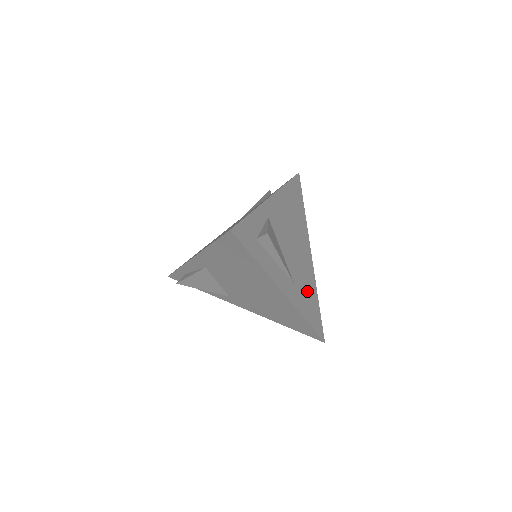
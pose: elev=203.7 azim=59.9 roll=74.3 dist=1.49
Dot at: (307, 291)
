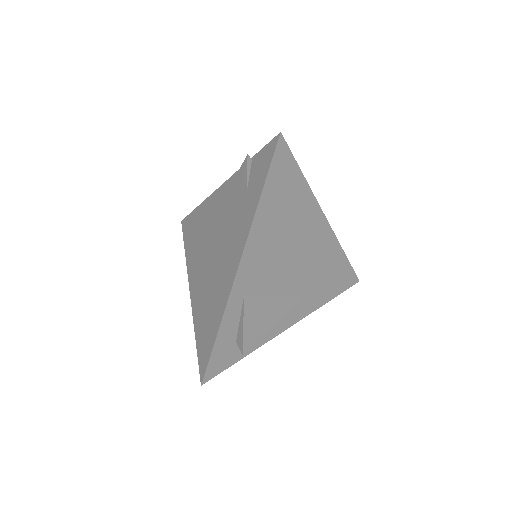
Dot at: (325, 273)
